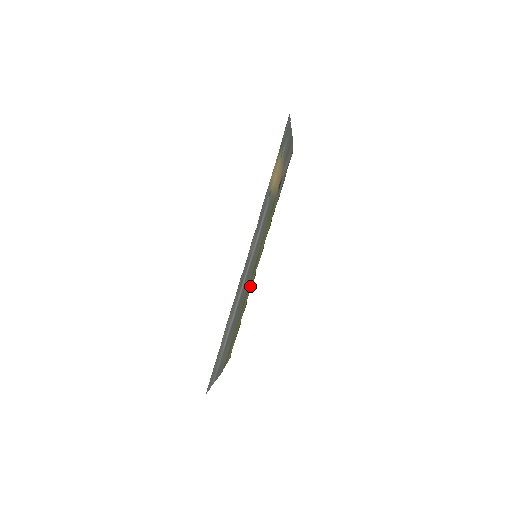
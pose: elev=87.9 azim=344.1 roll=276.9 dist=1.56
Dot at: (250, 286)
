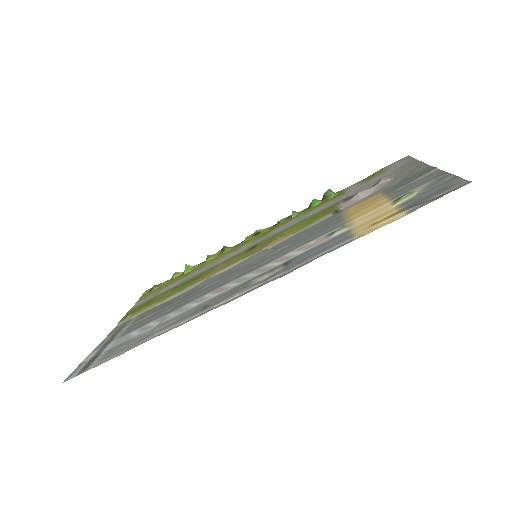
Dot at: (223, 259)
